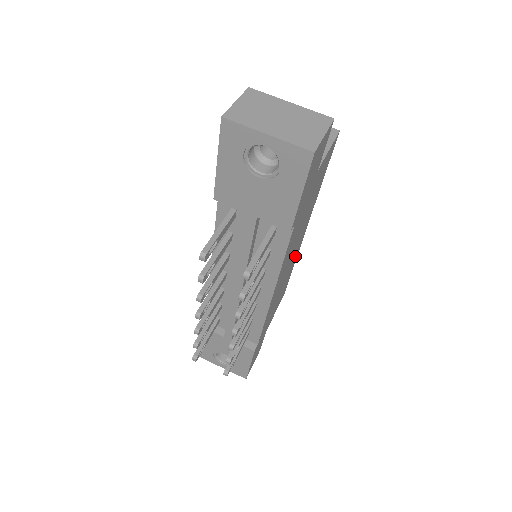
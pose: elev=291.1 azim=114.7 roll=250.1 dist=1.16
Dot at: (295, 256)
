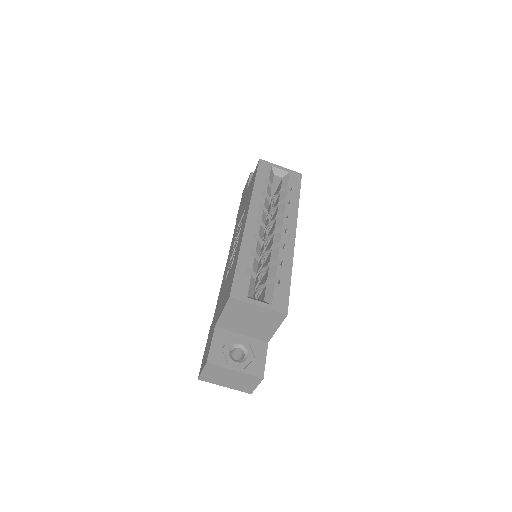
Dot at: occluded
